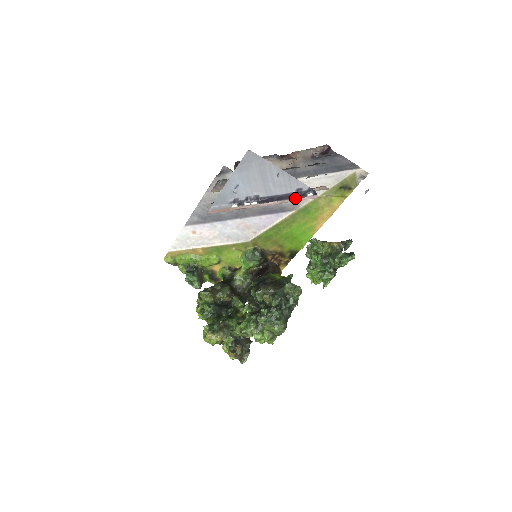
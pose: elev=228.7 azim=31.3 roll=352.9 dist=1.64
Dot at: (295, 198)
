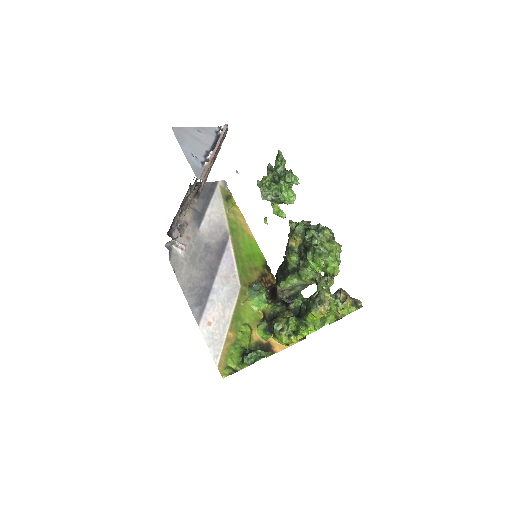
Dot at: (221, 133)
